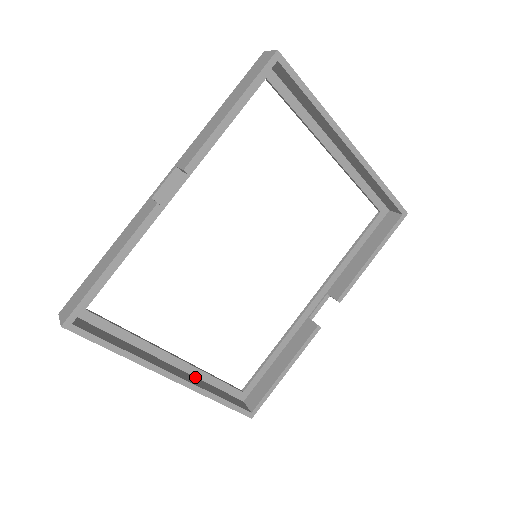
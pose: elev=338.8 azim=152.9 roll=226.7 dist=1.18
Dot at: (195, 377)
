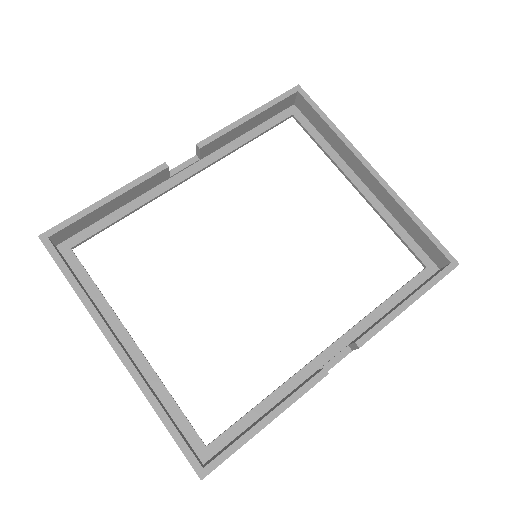
Dot at: (149, 384)
